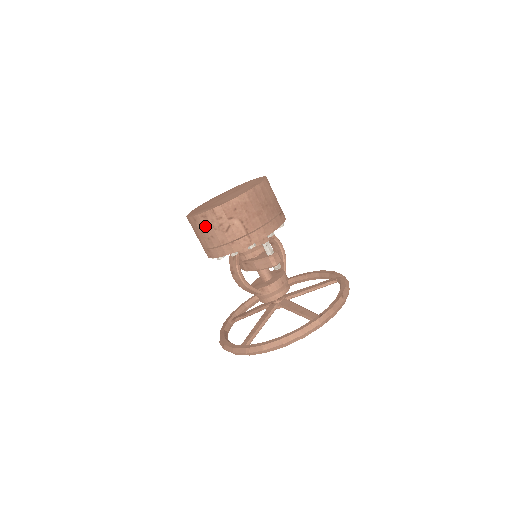
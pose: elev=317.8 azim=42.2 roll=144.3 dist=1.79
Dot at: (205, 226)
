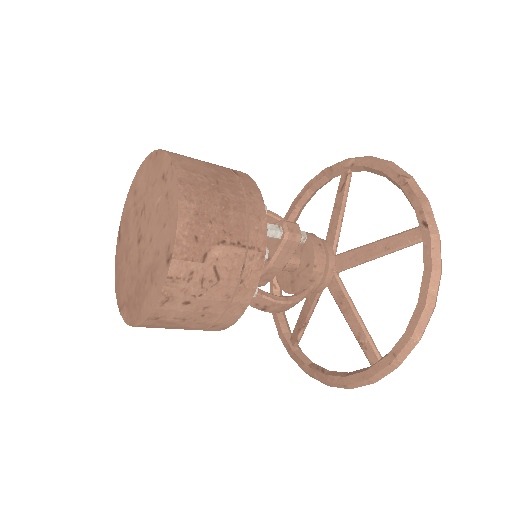
Dot at: (181, 309)
